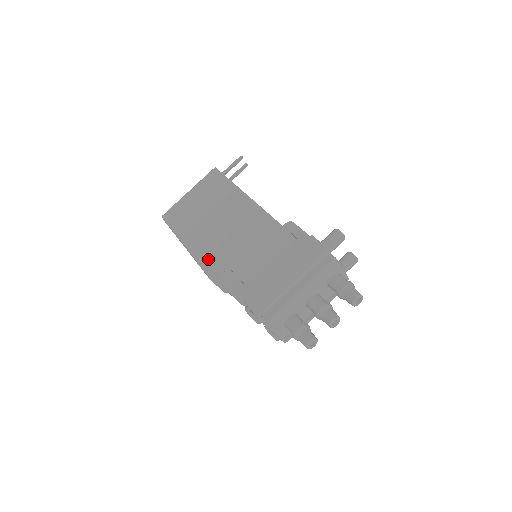
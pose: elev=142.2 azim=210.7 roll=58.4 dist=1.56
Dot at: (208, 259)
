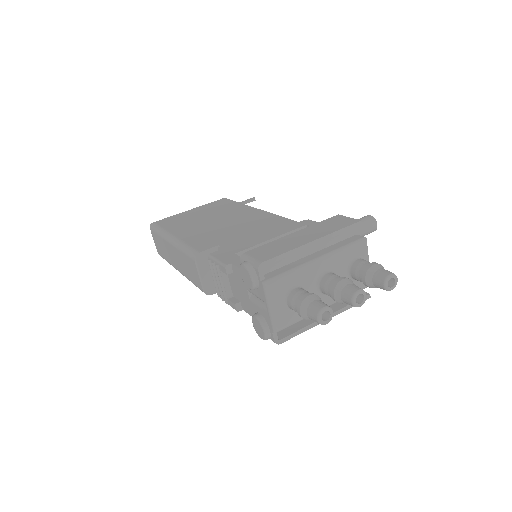
Dot at: (198, 243)
